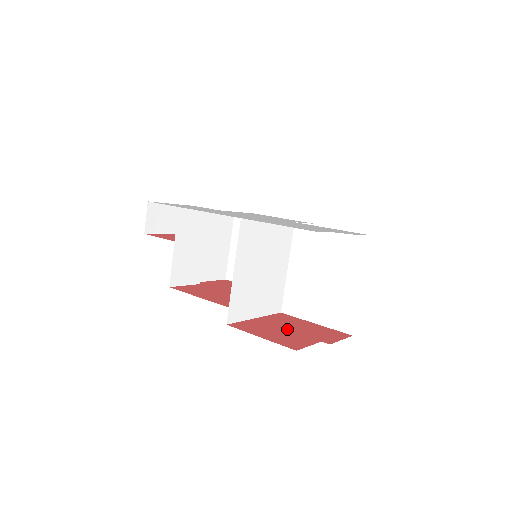
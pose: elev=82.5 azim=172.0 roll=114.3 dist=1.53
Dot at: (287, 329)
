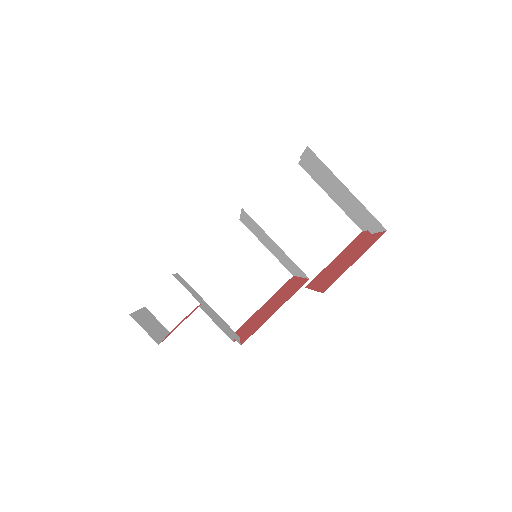
Dot at: (342, 261)
